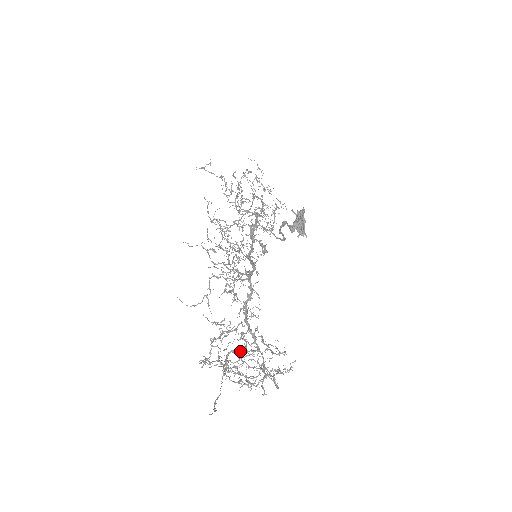
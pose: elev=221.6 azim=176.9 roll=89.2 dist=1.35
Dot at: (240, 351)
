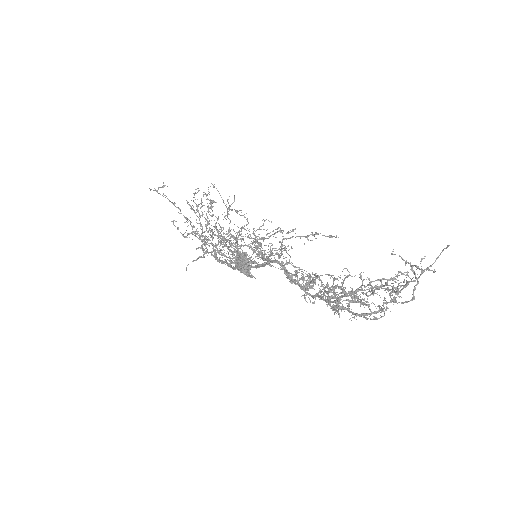
Dot at: (340, 292)
